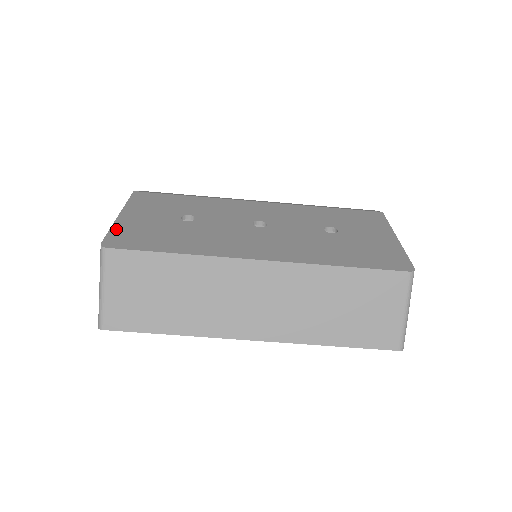
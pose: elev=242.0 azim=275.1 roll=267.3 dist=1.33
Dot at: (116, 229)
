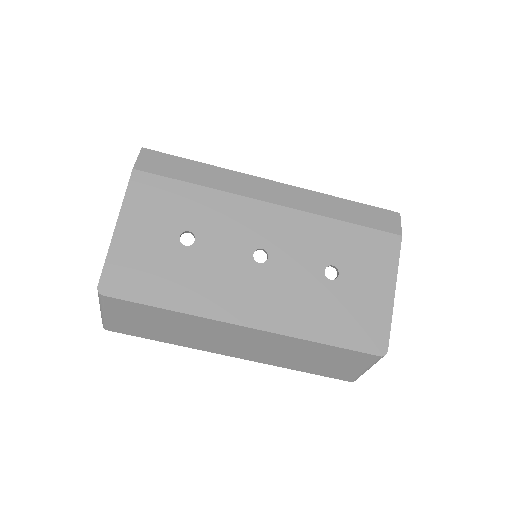
Dot at: (112, 259)
